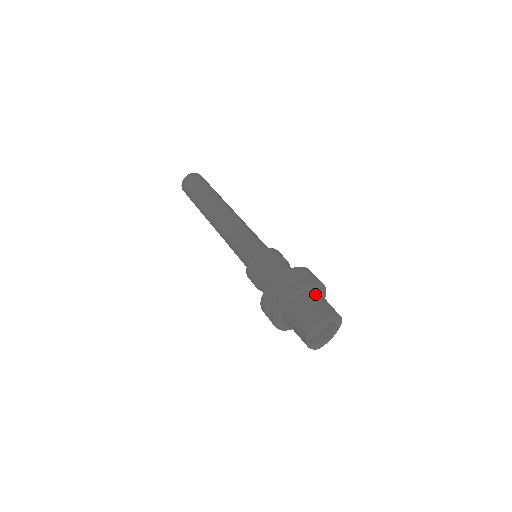
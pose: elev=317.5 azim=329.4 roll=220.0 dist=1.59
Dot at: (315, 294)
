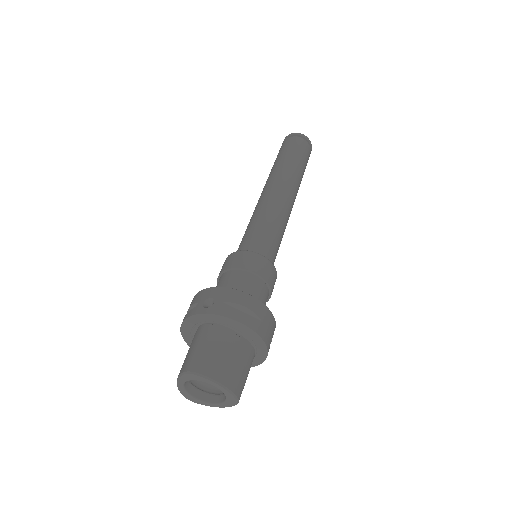
Dot at: (246, 348)
